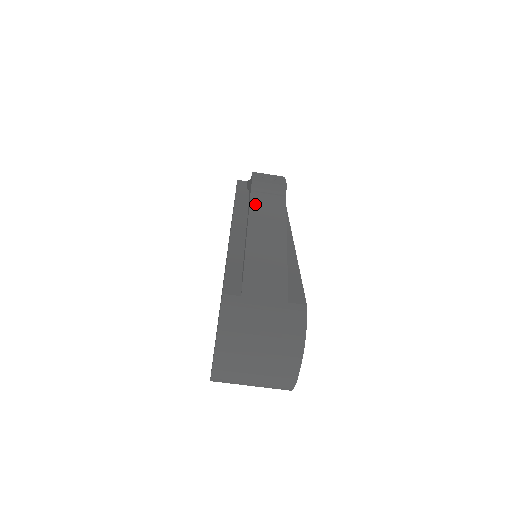
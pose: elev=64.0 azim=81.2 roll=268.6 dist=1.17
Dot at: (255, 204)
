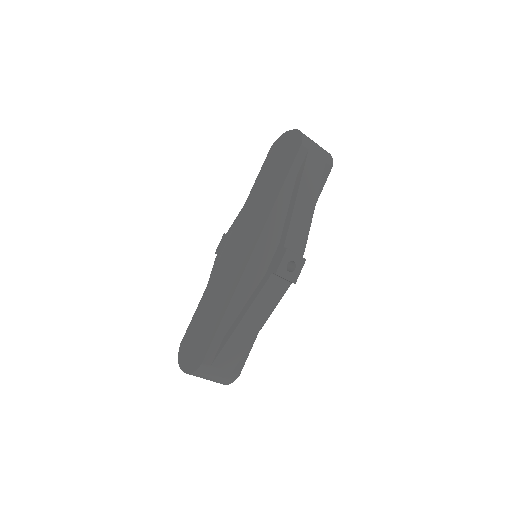
Dot at: (264, 292)
